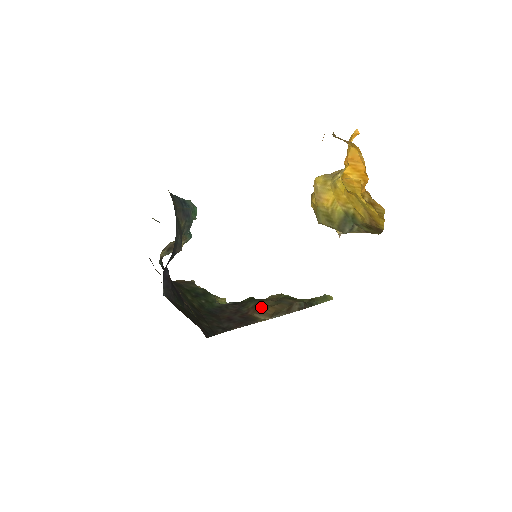
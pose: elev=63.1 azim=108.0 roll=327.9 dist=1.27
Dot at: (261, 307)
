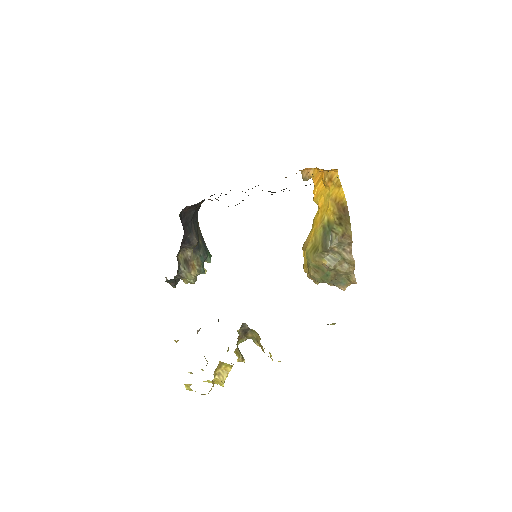
Dot at: occluded
